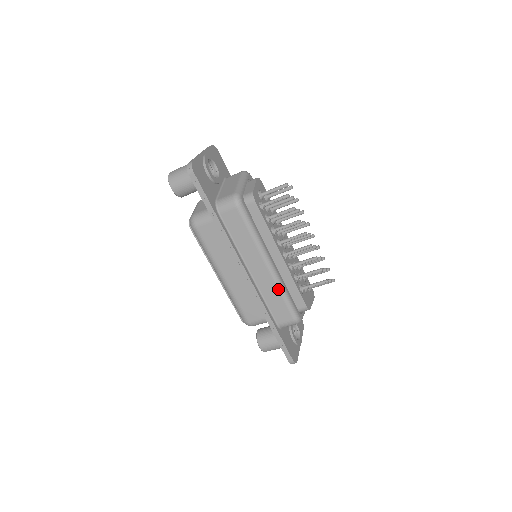
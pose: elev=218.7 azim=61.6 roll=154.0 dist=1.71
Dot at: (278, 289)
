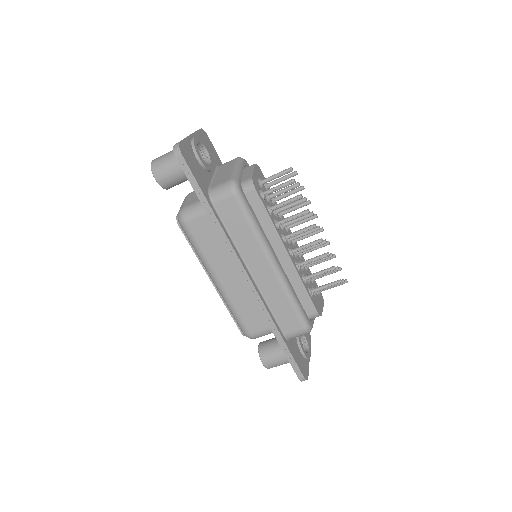
Dot at: (285, 292)
